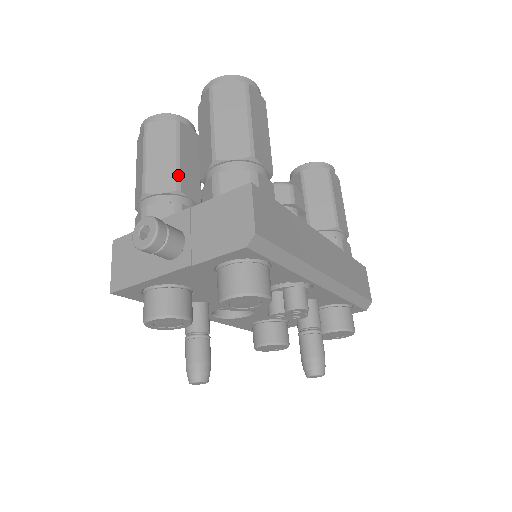
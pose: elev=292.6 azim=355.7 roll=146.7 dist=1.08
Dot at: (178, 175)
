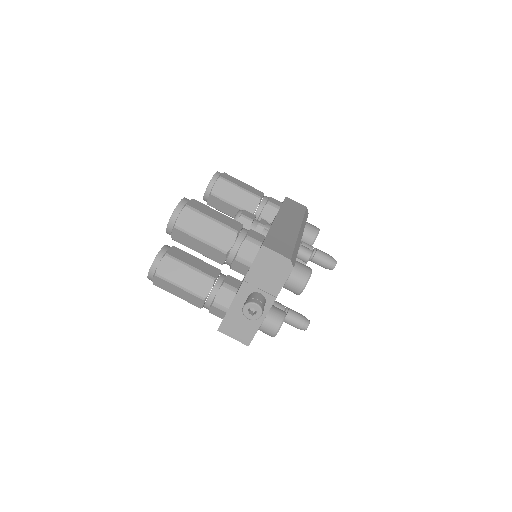
Dot at: (205, 274)
